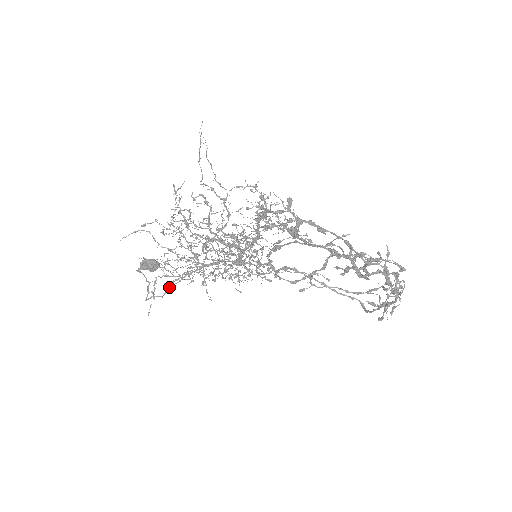
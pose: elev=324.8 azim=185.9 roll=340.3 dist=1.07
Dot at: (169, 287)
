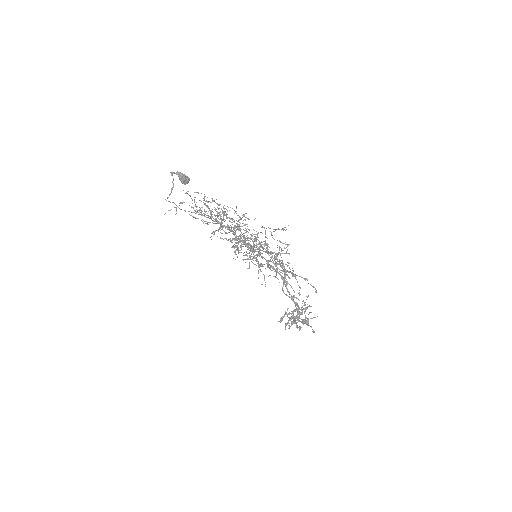
Dot at: (189, 211)
